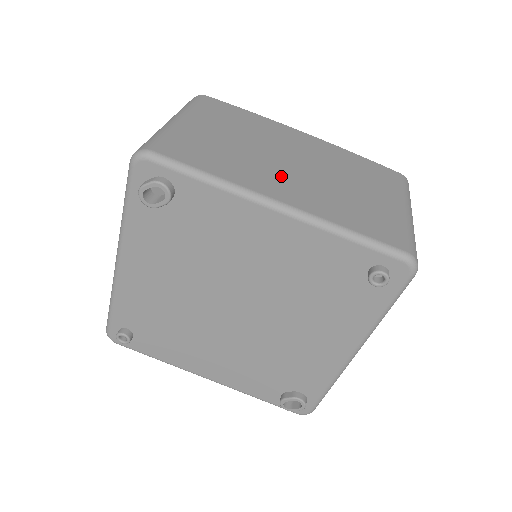
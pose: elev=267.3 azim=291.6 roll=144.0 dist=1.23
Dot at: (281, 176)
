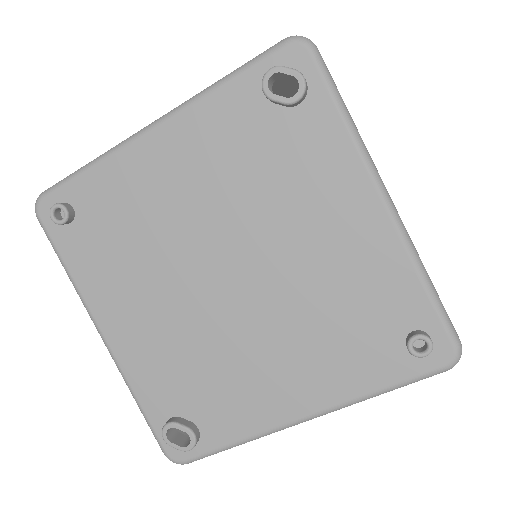
Dot at: occluded
